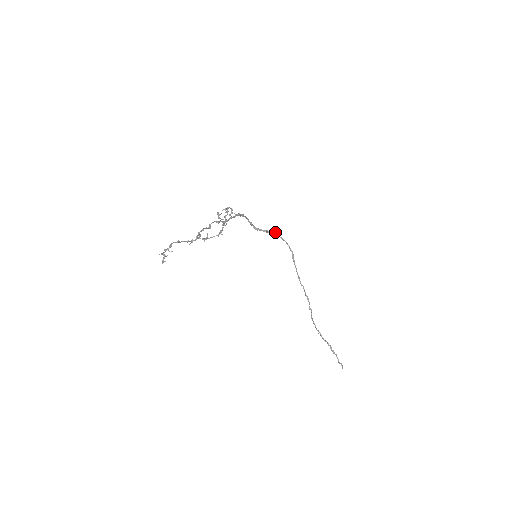
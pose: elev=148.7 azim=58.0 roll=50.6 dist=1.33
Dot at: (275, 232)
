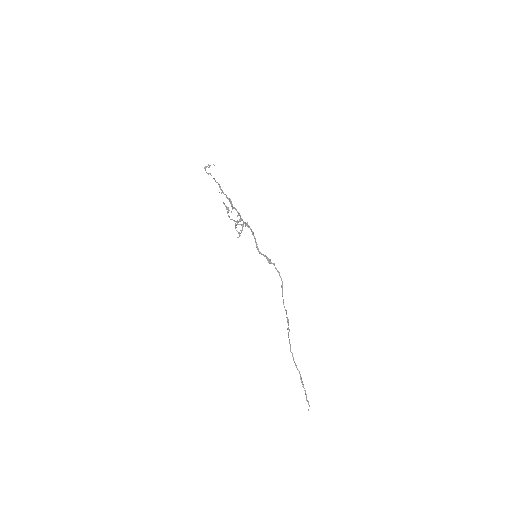
Dot at: (272, 263)
